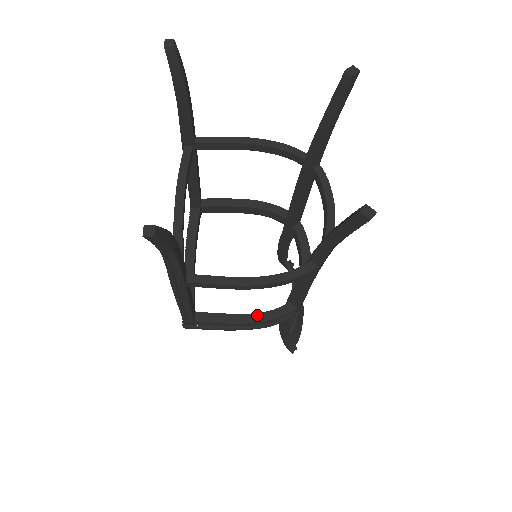
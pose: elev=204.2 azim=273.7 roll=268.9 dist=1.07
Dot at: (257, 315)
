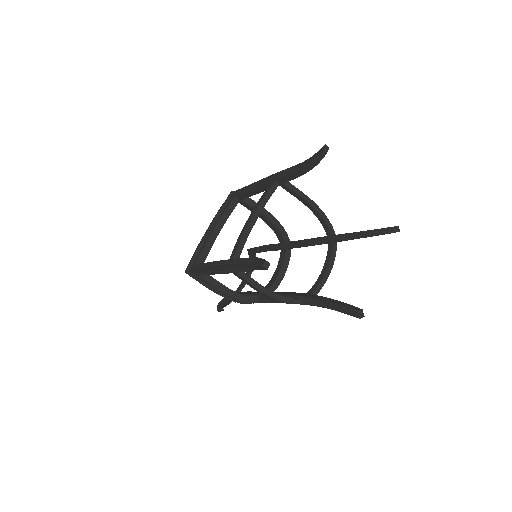
Dot at: (236, 293)
